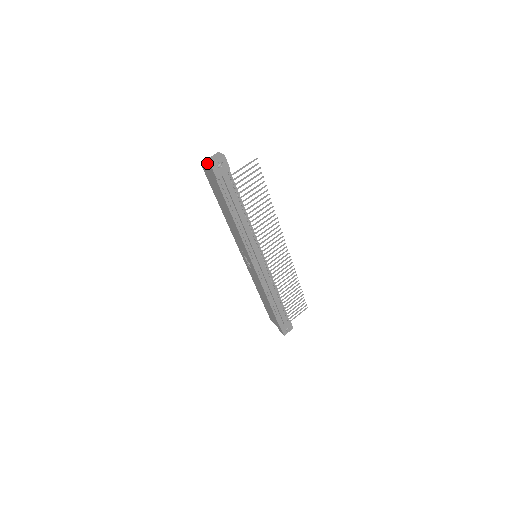
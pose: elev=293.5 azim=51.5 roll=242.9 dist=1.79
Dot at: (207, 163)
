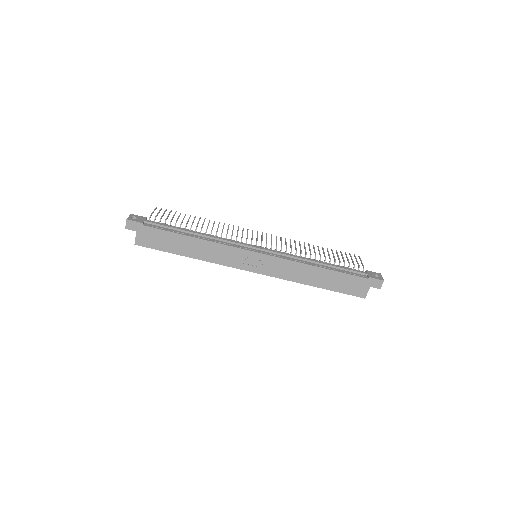
Dot at: (127, 226)
